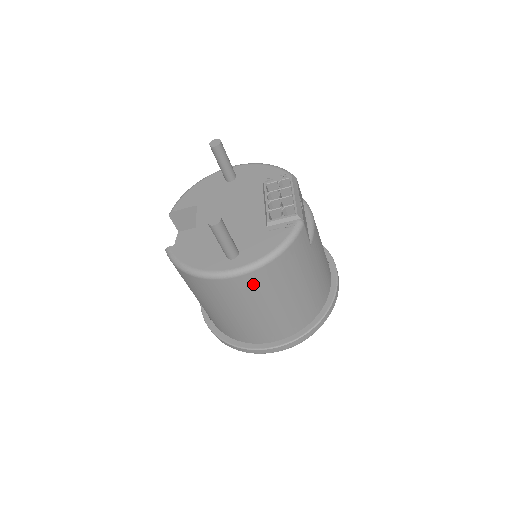
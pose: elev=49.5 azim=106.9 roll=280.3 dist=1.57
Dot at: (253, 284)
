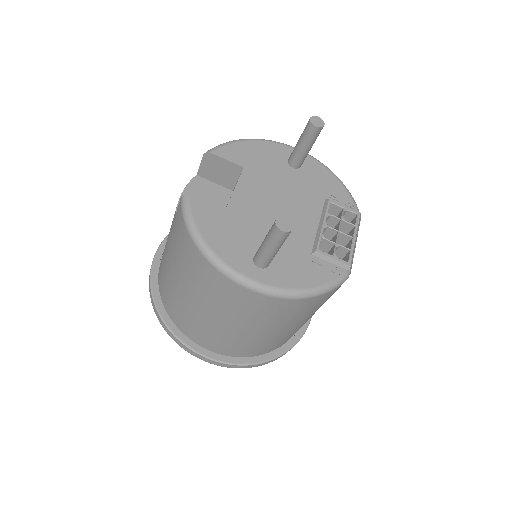
Dot at: (259, 305)
